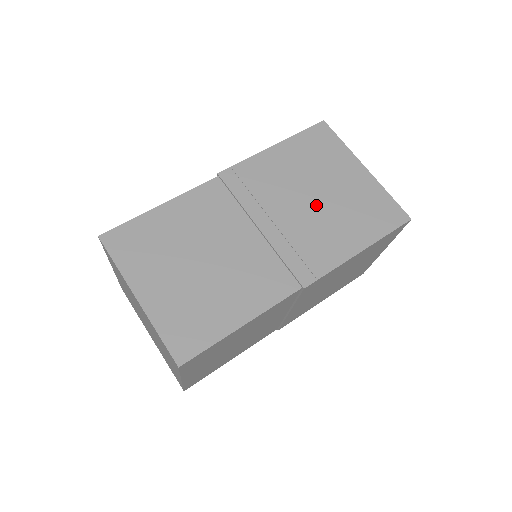
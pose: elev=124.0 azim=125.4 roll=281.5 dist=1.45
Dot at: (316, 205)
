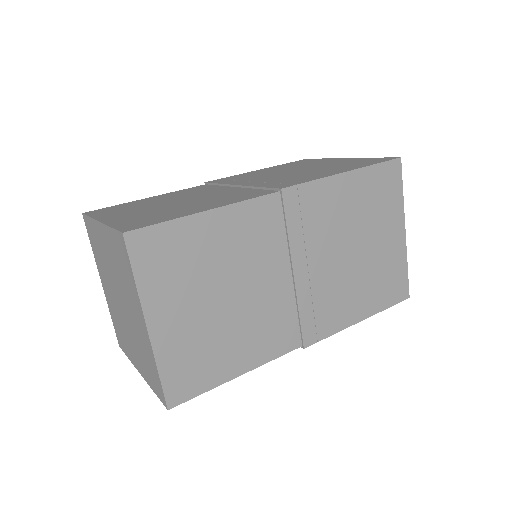
Dot at: (297, 172)
